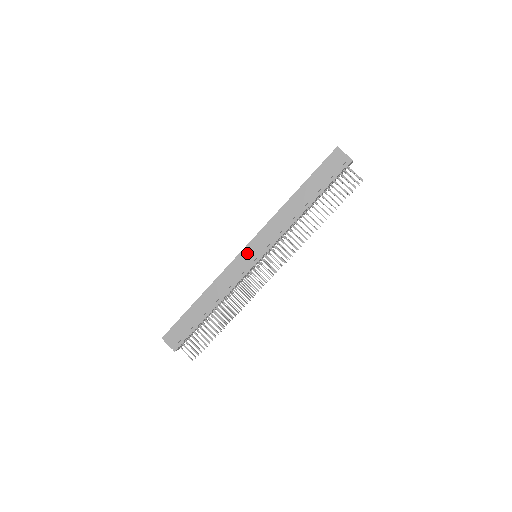
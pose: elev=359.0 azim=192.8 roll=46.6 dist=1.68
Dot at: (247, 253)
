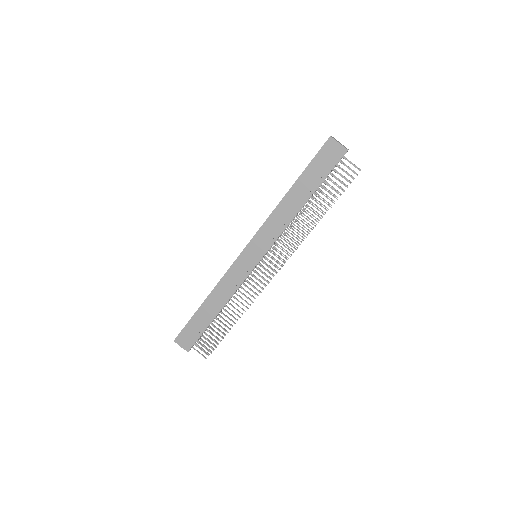
Dot at: (246, 255)
